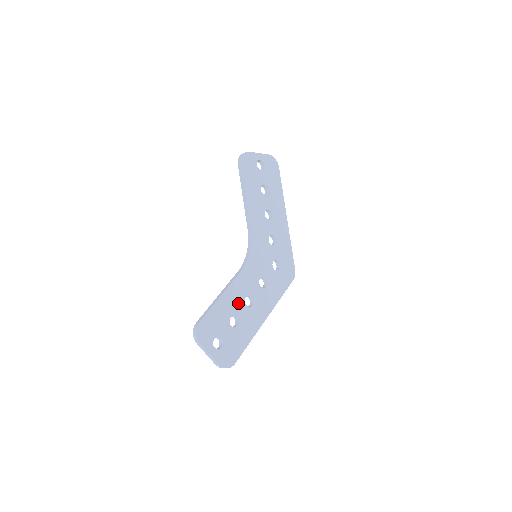
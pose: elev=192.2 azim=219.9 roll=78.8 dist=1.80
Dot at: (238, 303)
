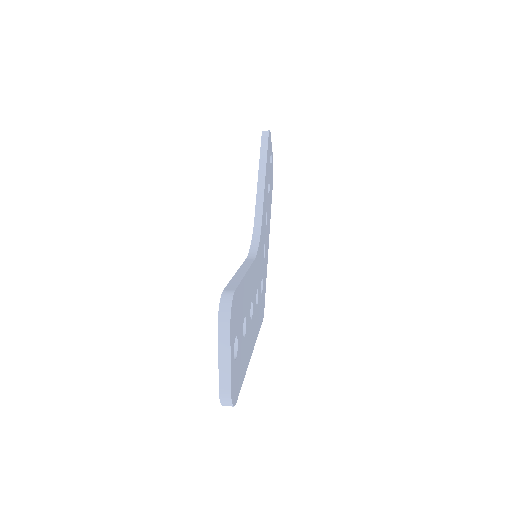
Dot at: (249, 302)
